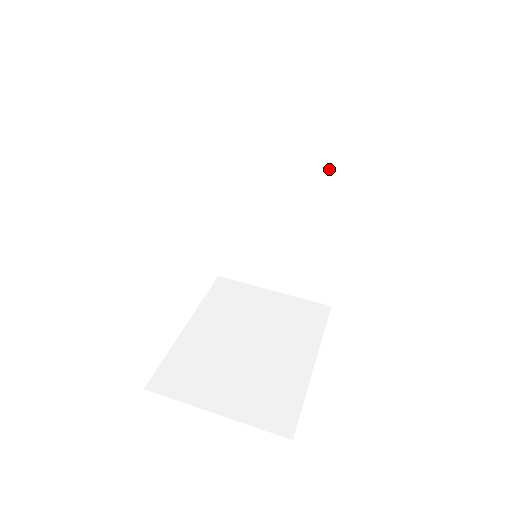
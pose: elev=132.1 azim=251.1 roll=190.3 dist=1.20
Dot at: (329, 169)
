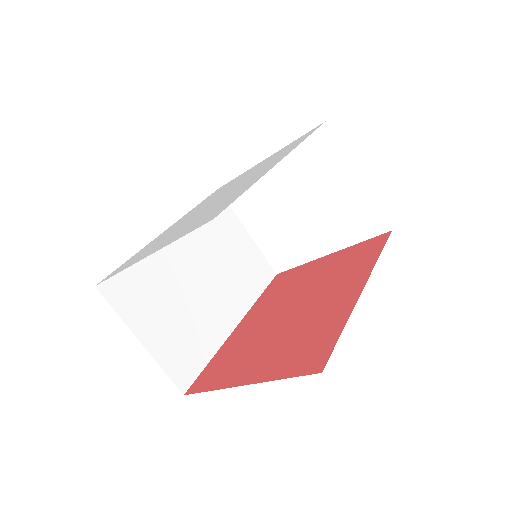
Dot at: occluded
